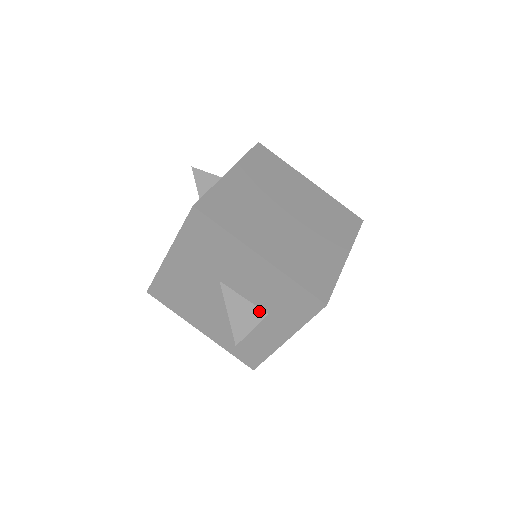
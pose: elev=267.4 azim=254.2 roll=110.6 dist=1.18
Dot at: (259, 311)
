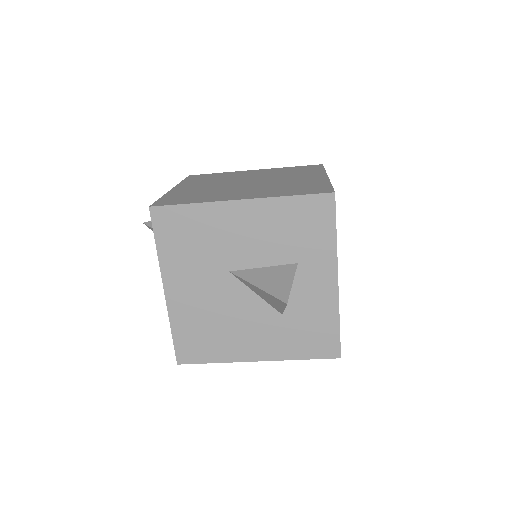
Dot at: (286, 267)
